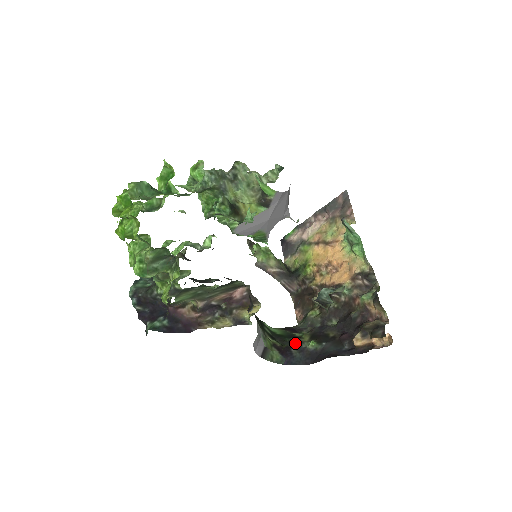
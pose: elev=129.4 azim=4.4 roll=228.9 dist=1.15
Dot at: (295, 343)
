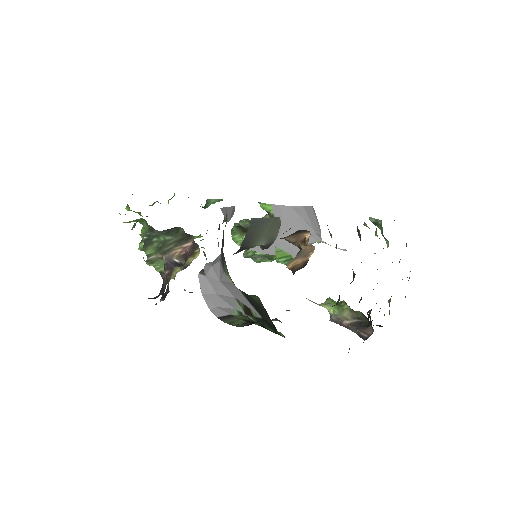
Dot at: (275, 320)
